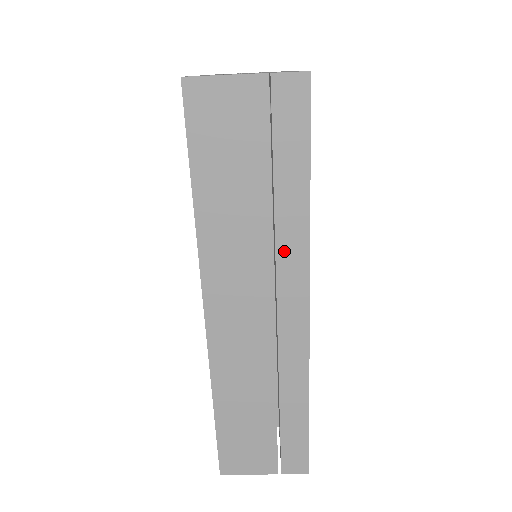
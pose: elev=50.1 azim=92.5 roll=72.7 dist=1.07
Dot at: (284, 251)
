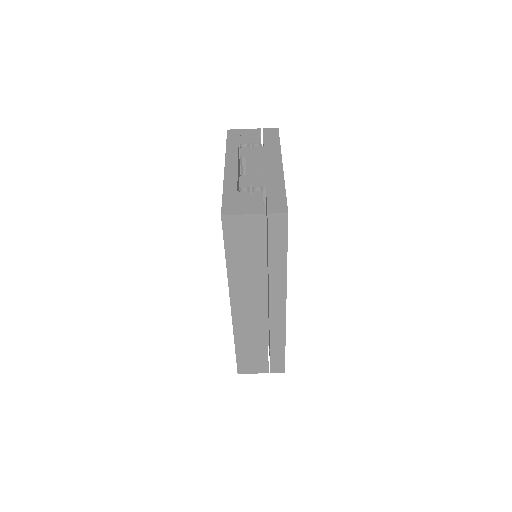
Dot at: (273, 283)
